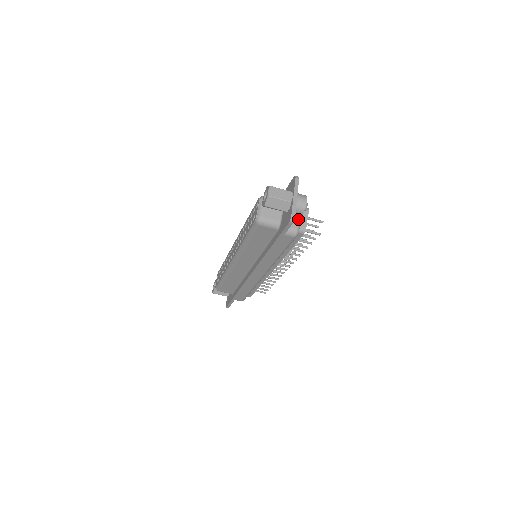
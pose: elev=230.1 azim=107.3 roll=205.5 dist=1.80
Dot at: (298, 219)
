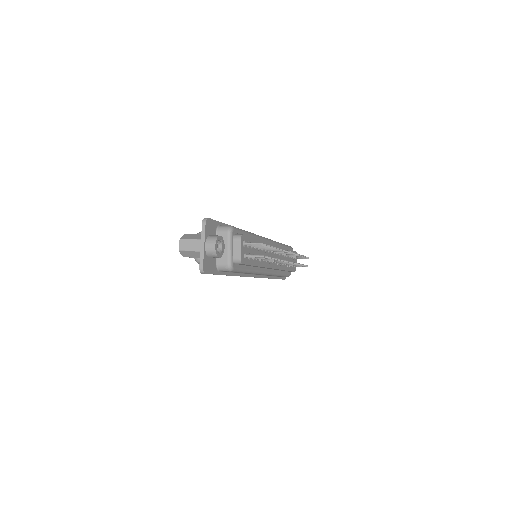
Dot at: (227, 254)
